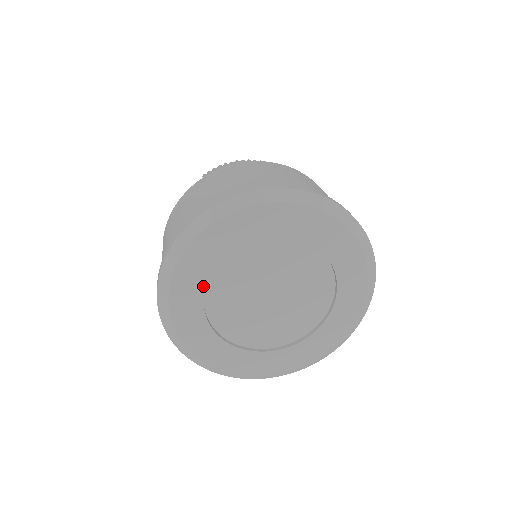
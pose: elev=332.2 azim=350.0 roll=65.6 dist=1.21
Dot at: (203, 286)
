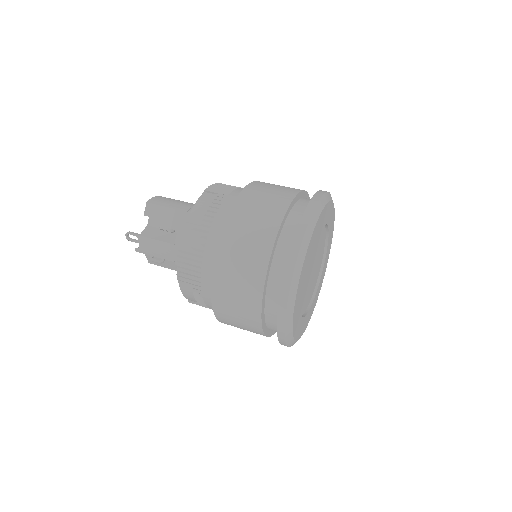
Dot at: (301, 319)
